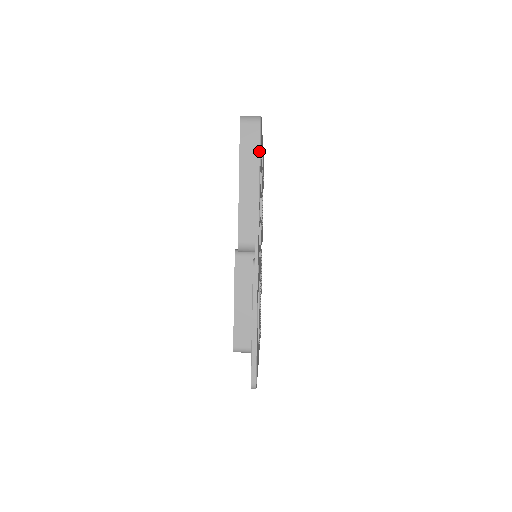
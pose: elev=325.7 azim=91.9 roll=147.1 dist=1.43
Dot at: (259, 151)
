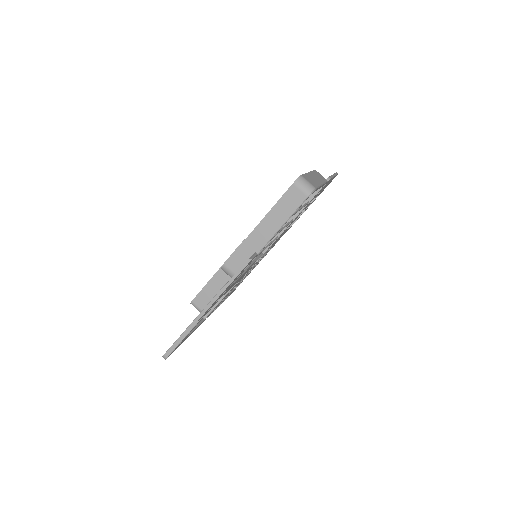
Dot at: (290, 216)
